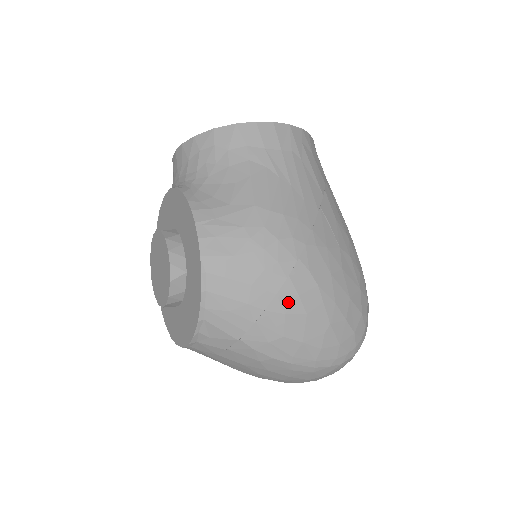
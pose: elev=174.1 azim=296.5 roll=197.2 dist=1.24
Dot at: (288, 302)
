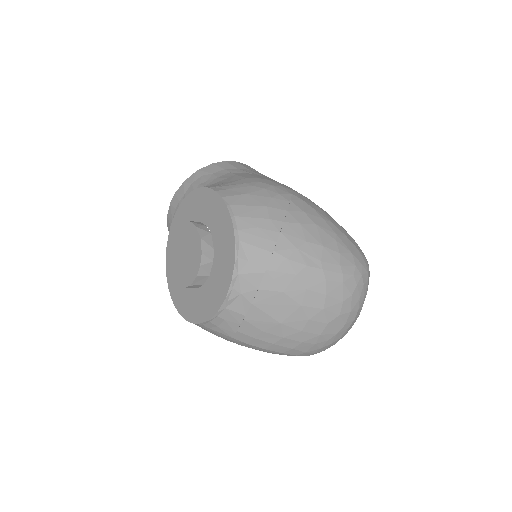
Dot at: (298, 216)
